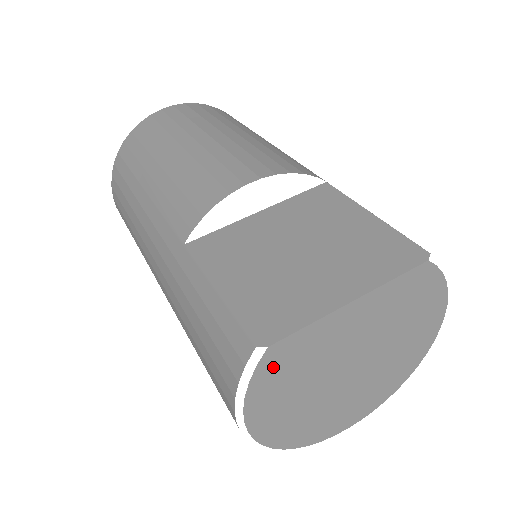
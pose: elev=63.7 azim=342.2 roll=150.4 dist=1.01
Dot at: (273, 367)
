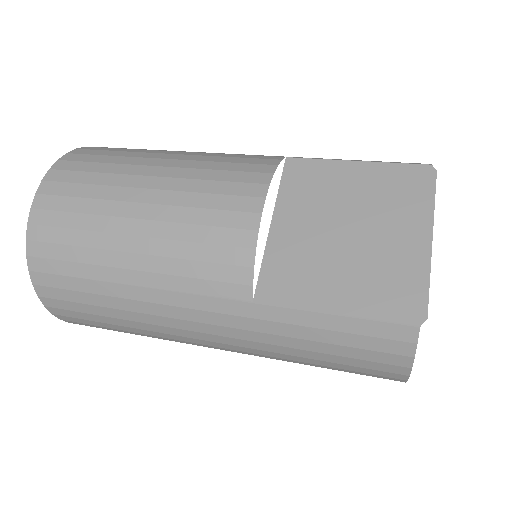
Dot at: occluded
